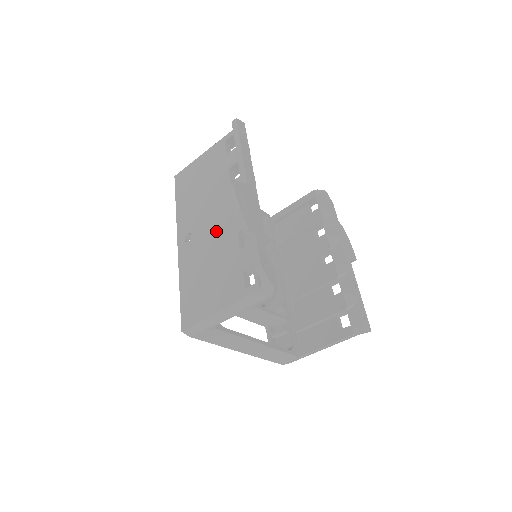
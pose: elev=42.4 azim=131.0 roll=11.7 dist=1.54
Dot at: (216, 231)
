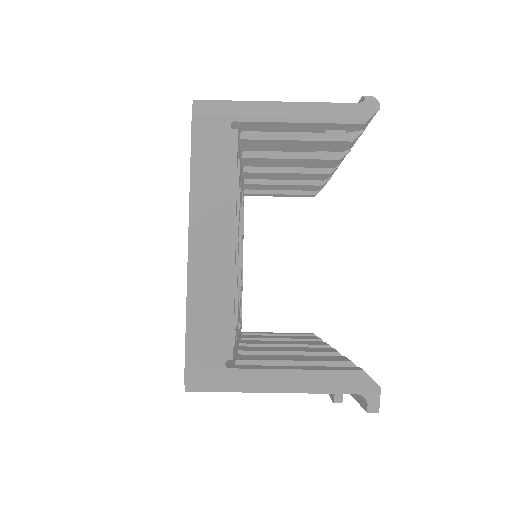
Dot at: occluded
